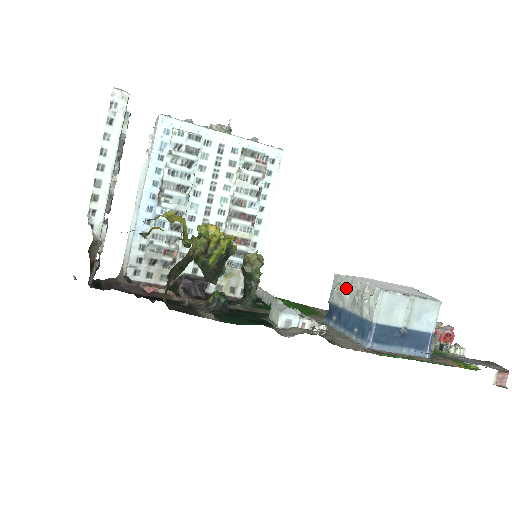
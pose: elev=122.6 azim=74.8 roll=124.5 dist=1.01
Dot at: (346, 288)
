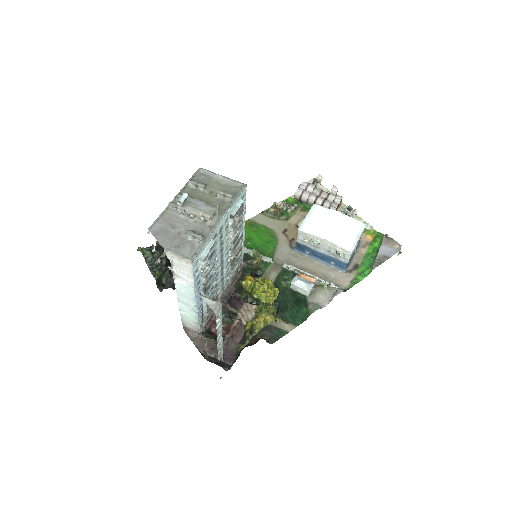
Dot at: (319, 245)
